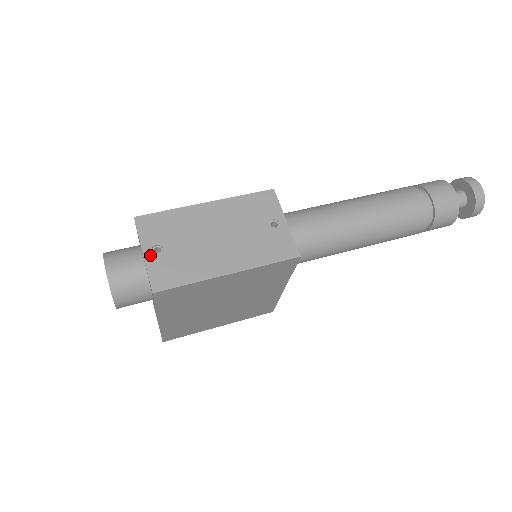
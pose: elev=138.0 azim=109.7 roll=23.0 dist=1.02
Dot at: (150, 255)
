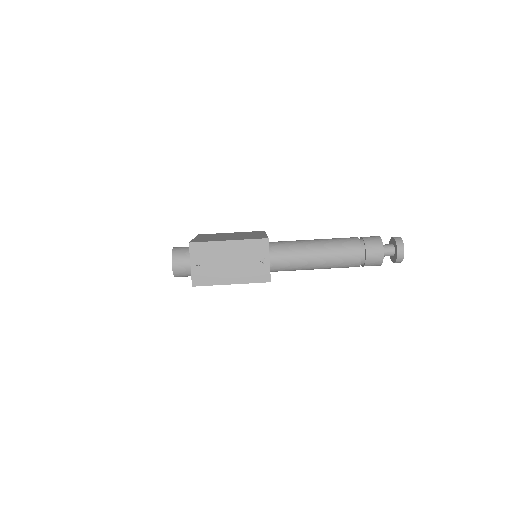
Dot at: (194, 266)
